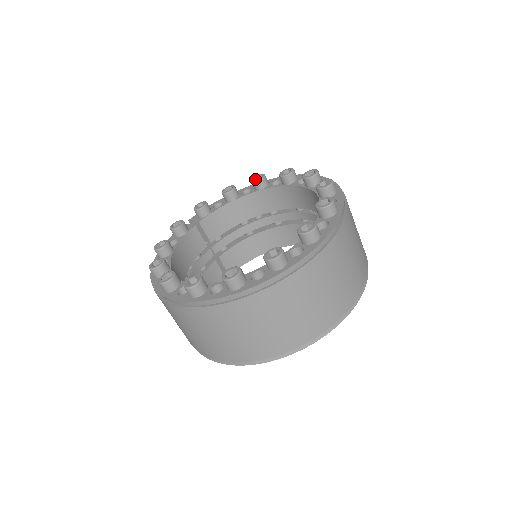
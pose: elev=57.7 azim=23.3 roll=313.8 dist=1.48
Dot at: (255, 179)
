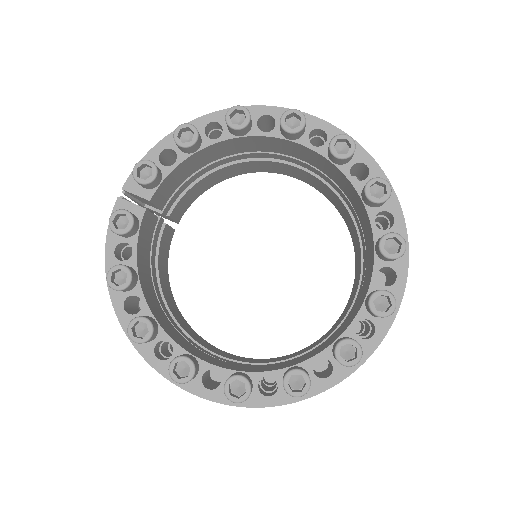
Dot at: (230, 115)
